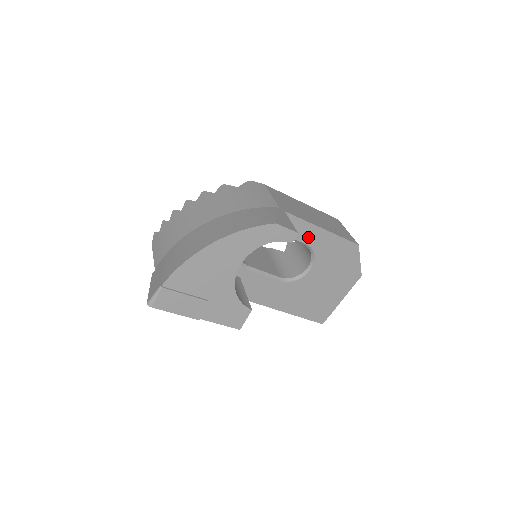
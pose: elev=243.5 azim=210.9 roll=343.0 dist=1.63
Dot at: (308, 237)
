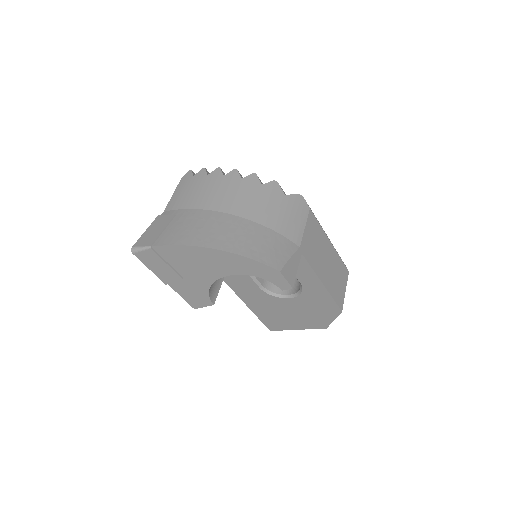
Dot at: (306, 280)
